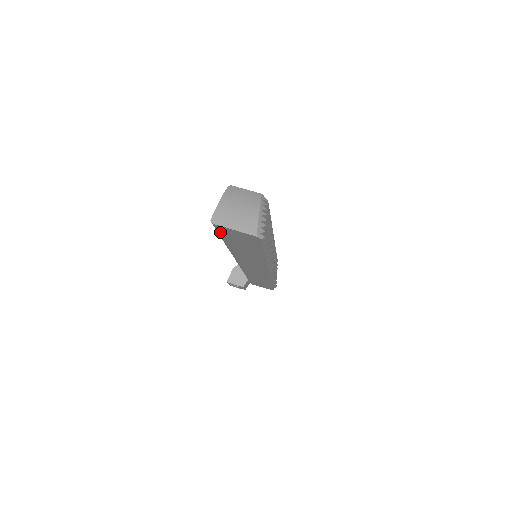
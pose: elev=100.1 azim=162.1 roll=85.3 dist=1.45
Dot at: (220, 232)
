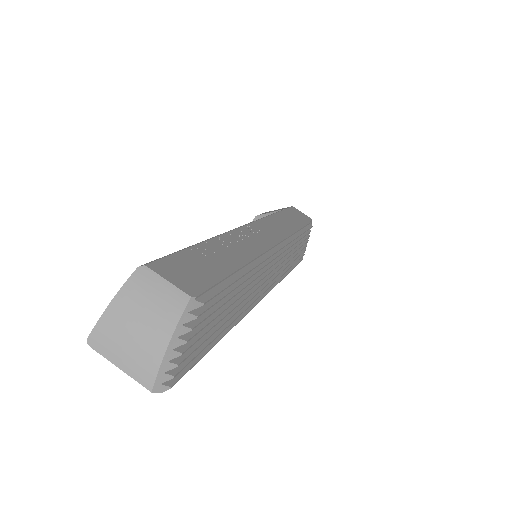
Dot at: occluded
